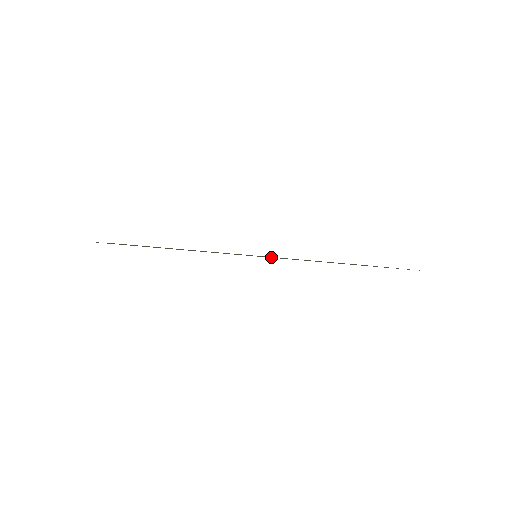
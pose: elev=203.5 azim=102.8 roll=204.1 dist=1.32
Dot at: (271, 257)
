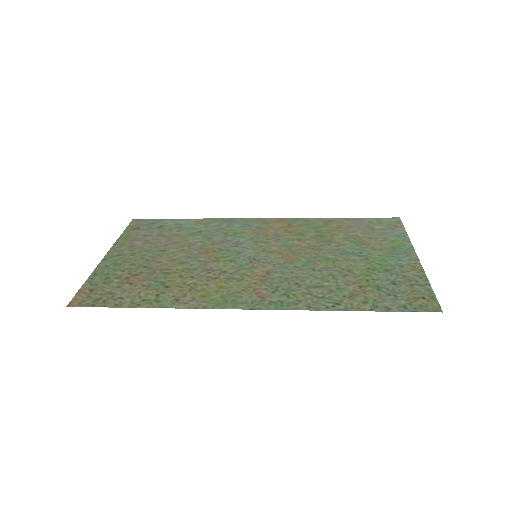
Dot at: (260, 278)
